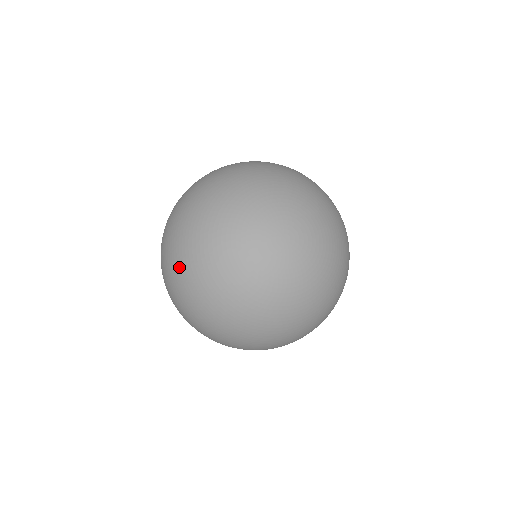
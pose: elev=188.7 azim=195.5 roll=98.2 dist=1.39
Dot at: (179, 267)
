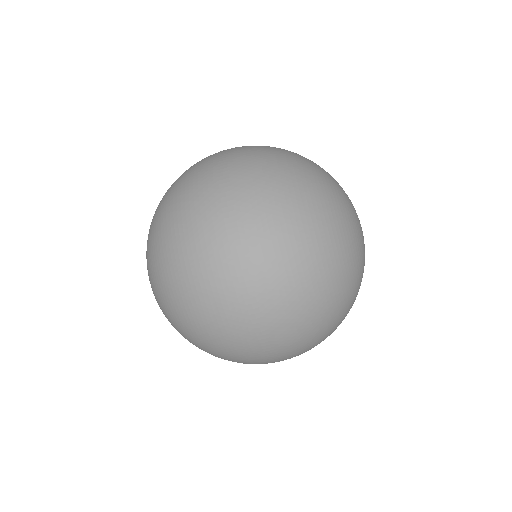
Dot at: (281, 150)
